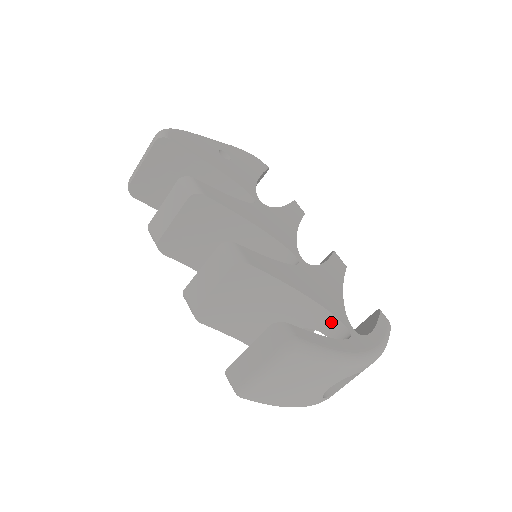
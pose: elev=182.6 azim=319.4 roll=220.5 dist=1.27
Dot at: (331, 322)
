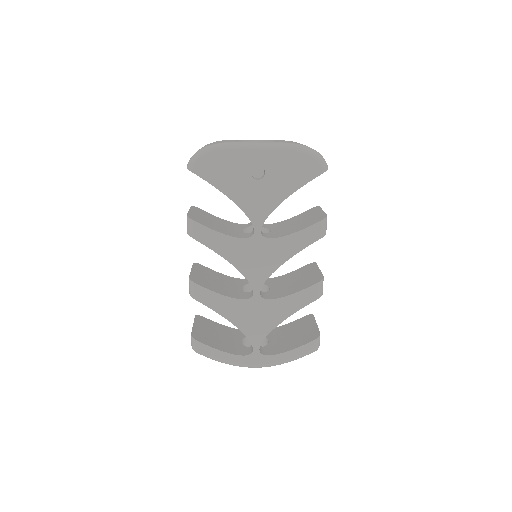
Dot at: occluded
